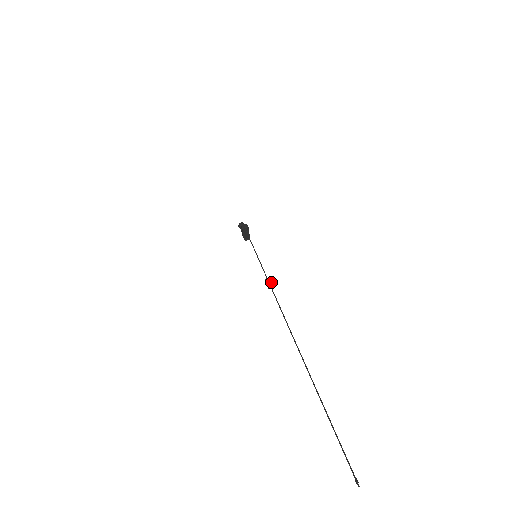
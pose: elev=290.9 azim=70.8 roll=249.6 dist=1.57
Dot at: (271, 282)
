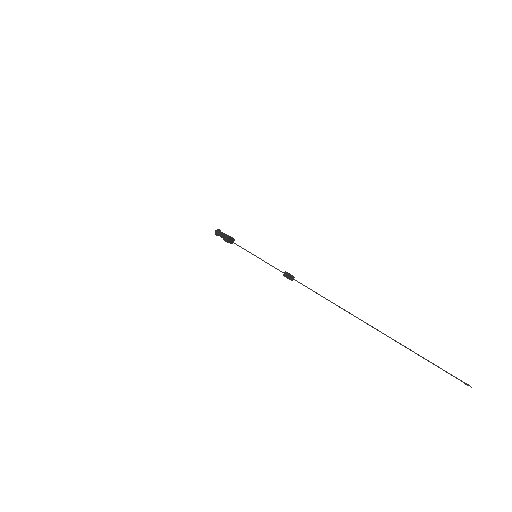
Dot at: (290, 275)
